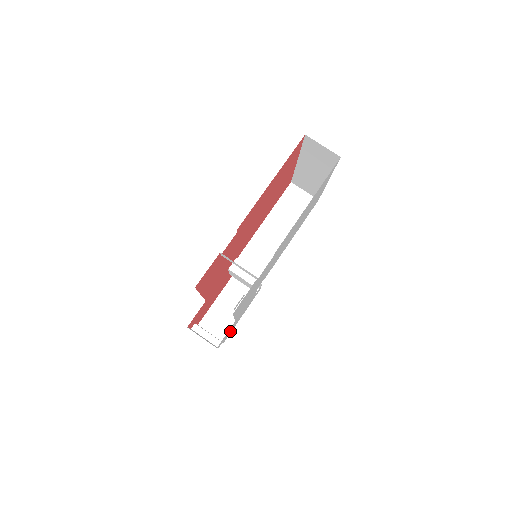
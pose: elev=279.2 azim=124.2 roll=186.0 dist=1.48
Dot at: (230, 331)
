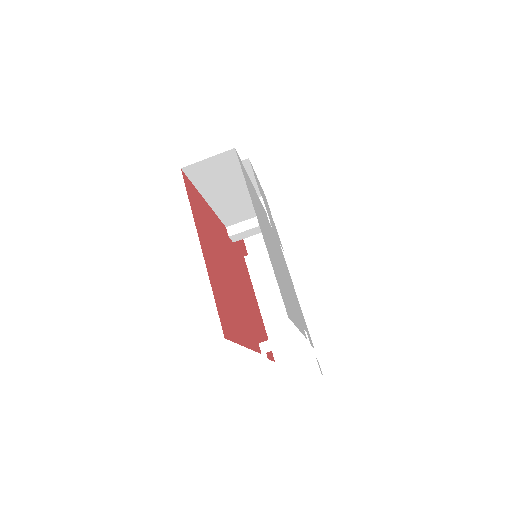
Dot at: occluded
